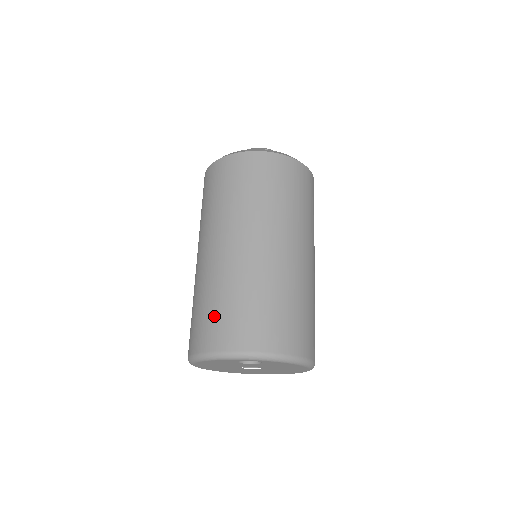
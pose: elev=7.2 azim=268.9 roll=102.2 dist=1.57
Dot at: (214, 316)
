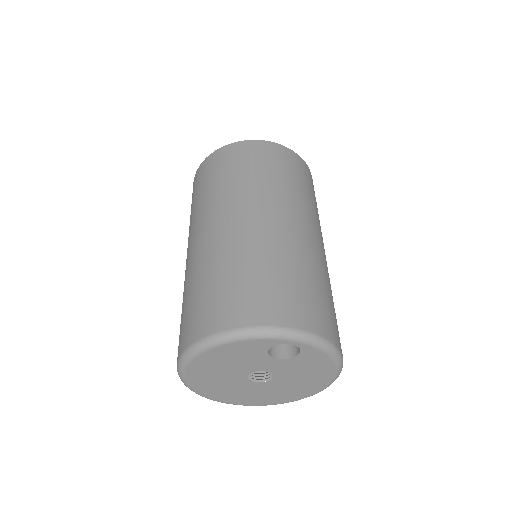
Dot at: (243, 287)
